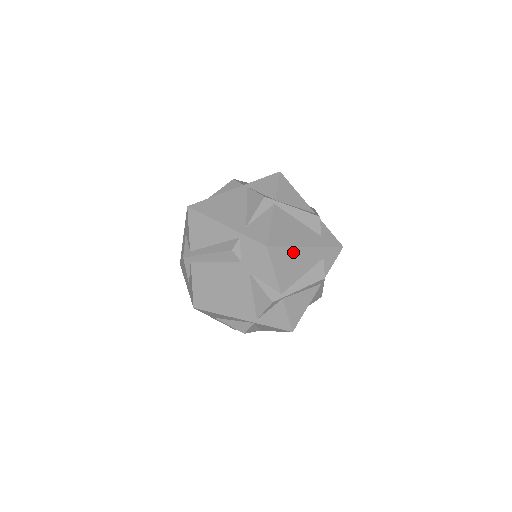
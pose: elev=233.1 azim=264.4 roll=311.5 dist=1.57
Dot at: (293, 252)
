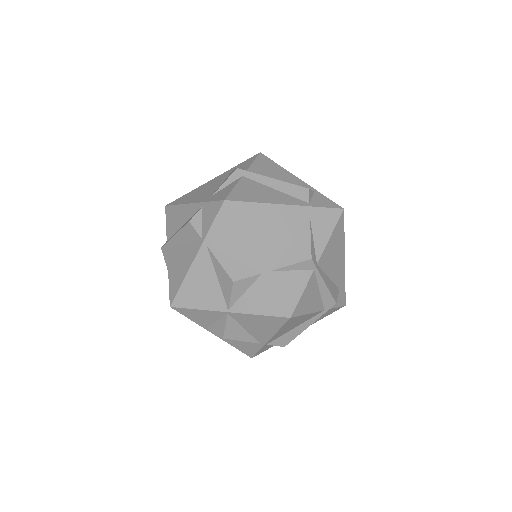
Dot at: (341, 246)
